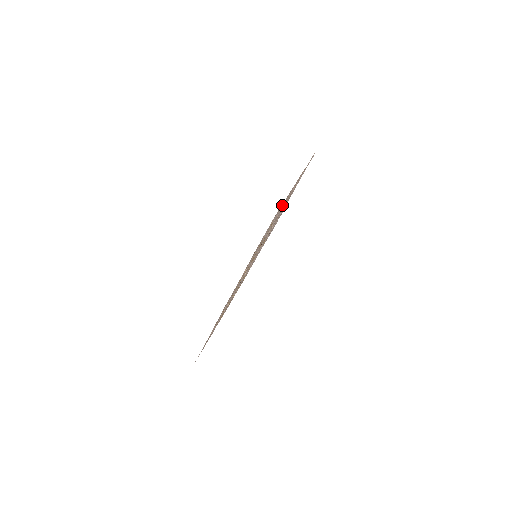
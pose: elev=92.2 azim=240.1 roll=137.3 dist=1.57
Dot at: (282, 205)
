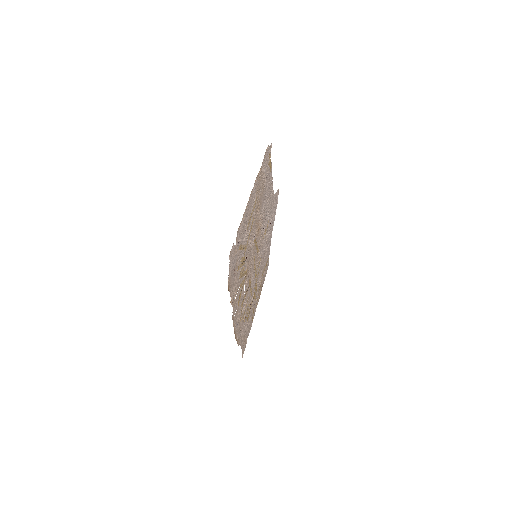
Dot at: (241, 229)
